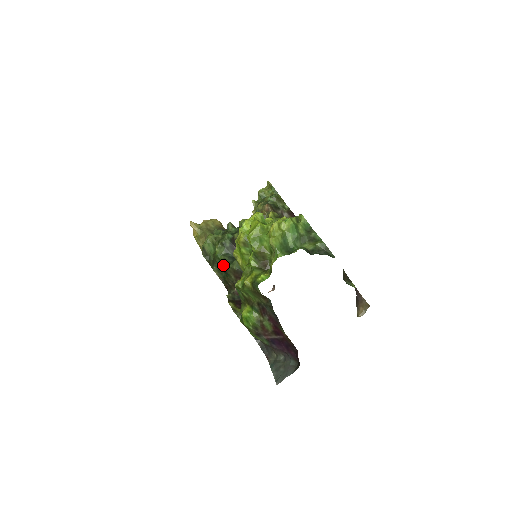
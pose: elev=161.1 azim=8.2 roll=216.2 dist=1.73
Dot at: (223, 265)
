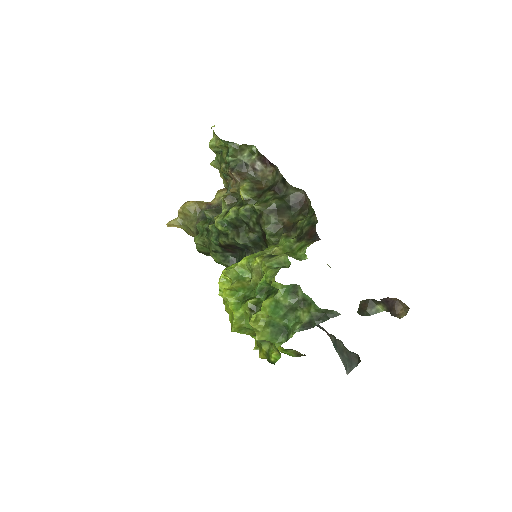
Dot at: occluded
